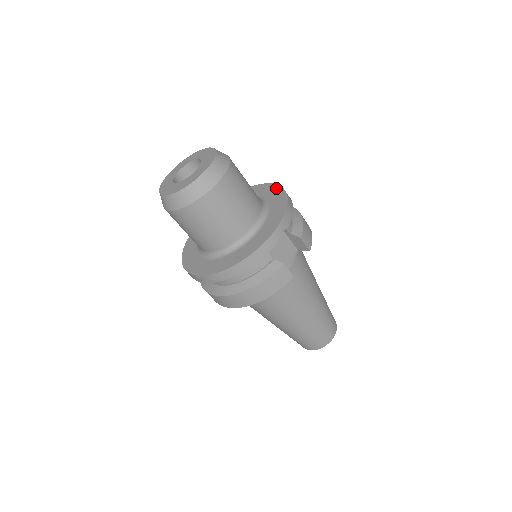
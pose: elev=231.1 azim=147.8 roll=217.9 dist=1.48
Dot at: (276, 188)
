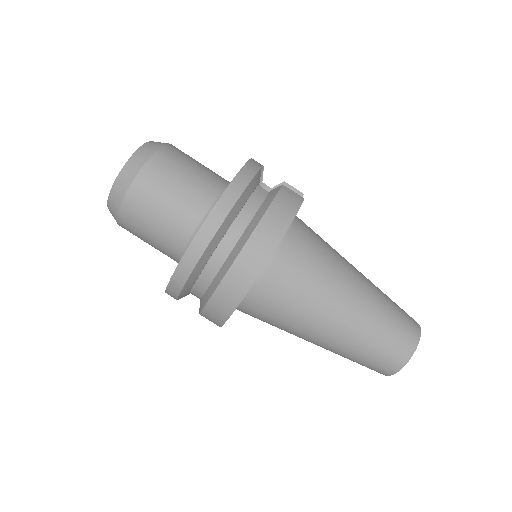
Dot at: occluded
